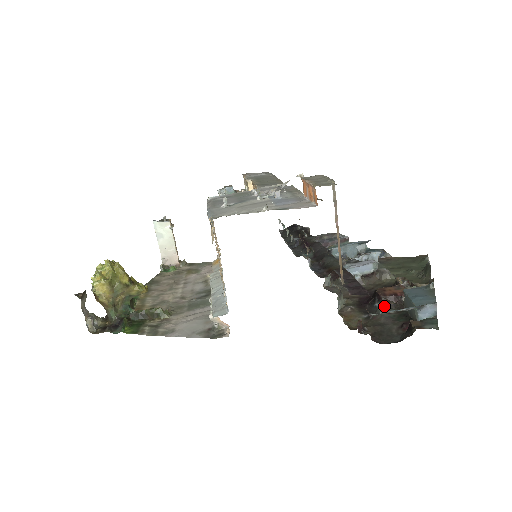
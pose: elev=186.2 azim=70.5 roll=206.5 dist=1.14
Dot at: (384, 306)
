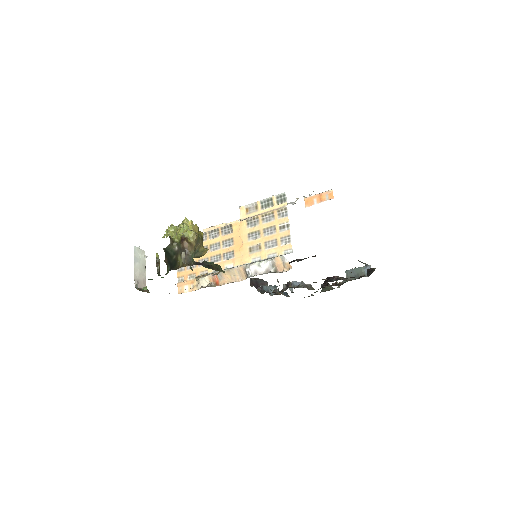
Dot at: (339, 279)
